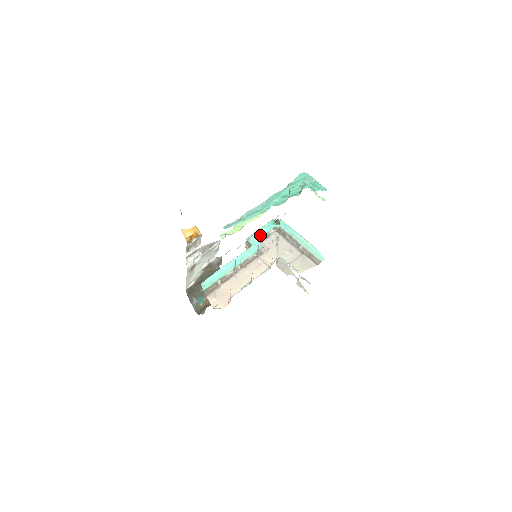
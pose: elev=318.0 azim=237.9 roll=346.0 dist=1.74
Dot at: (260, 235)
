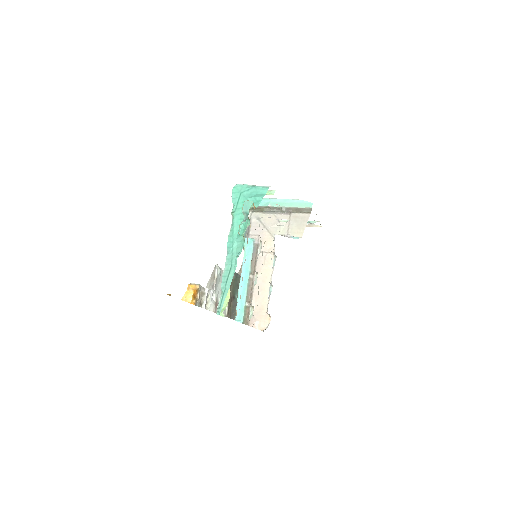
Dot at: occluded
